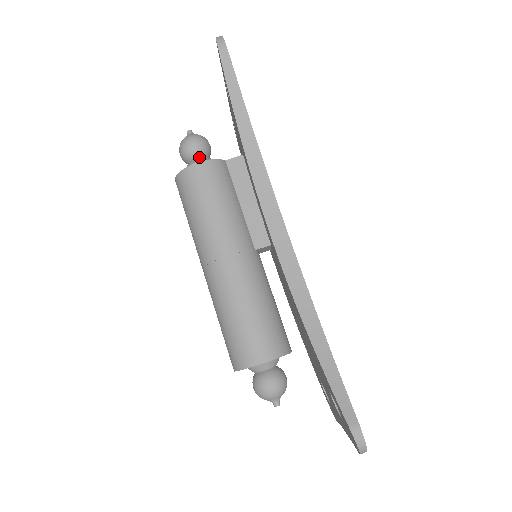
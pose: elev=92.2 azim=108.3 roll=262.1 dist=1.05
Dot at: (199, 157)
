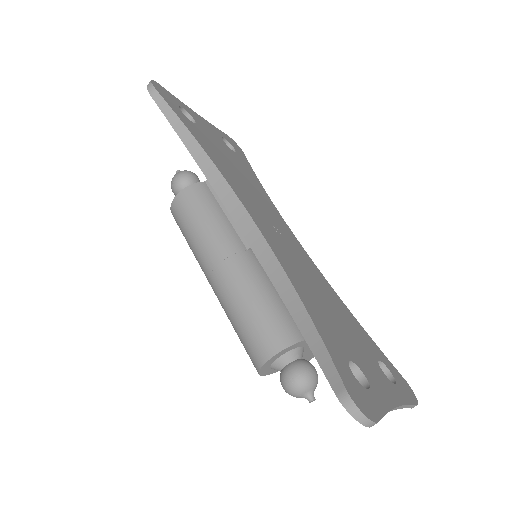
Dot at: occluded
